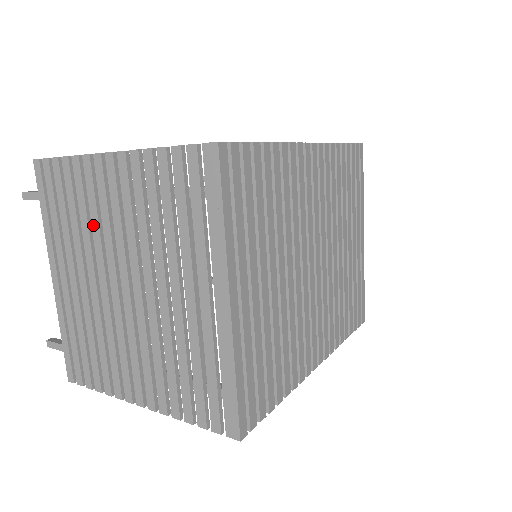
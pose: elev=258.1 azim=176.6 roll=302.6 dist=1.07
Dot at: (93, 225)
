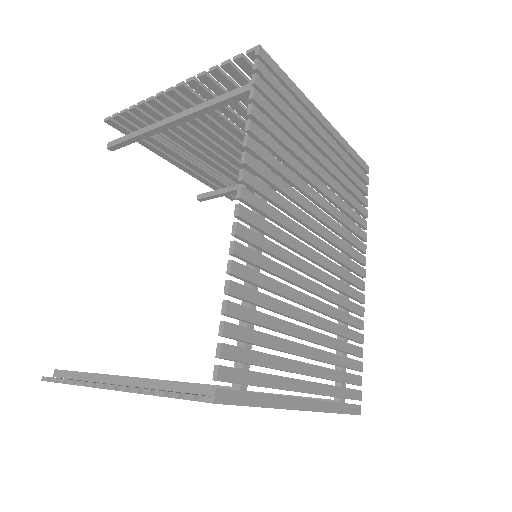
Dot at: occluded
